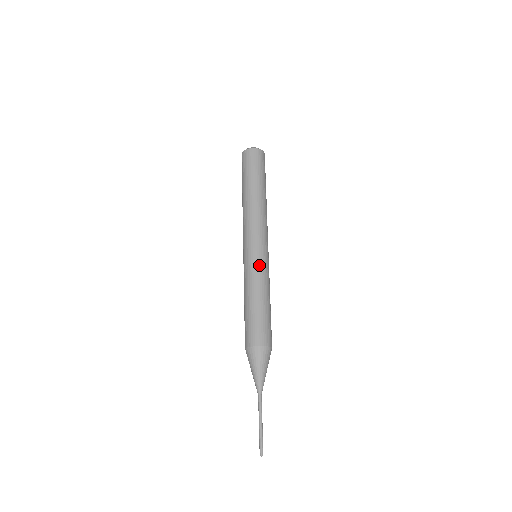
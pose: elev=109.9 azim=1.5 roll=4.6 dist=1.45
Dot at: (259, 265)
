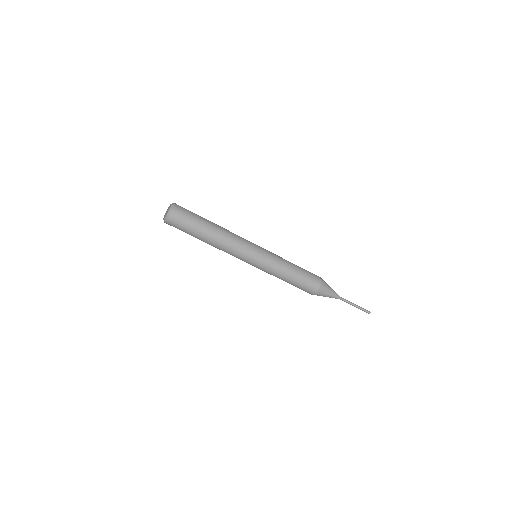
Dot at: (262, 270)
